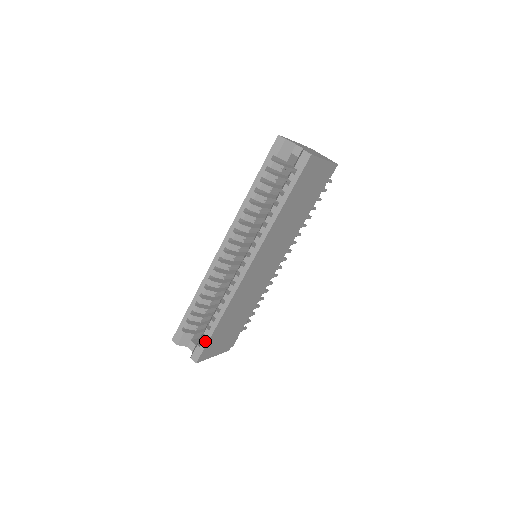
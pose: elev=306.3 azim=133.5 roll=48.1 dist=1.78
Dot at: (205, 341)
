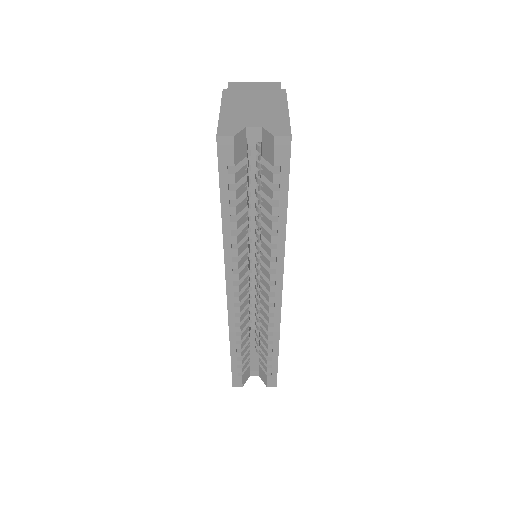
Dot at: (274, 369)
